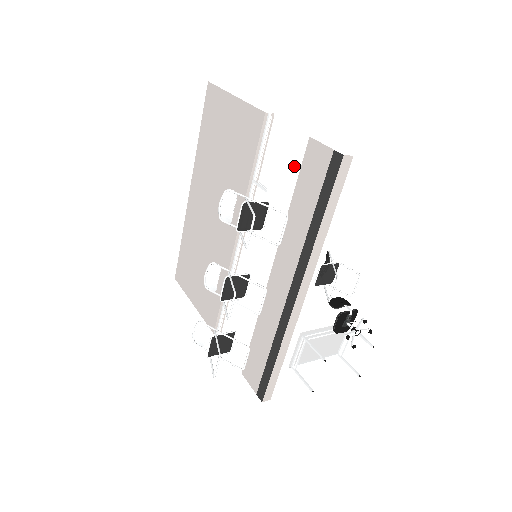
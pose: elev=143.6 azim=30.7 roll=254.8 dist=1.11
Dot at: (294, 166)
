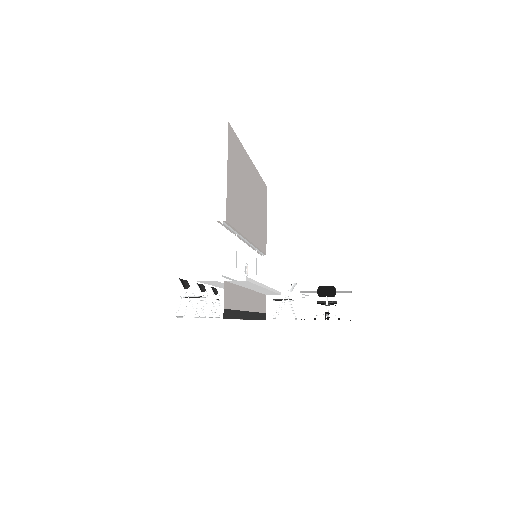
Dot at: (216, 282)
